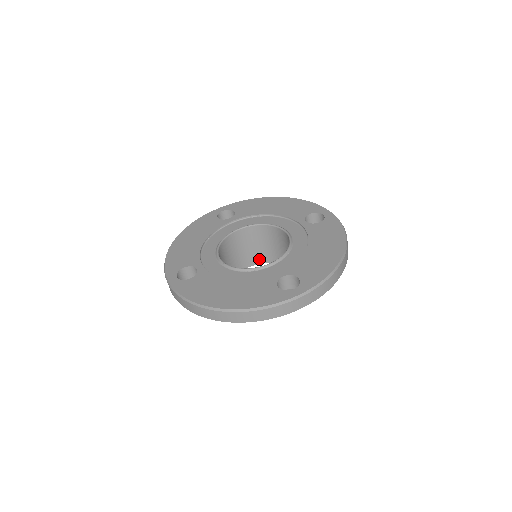
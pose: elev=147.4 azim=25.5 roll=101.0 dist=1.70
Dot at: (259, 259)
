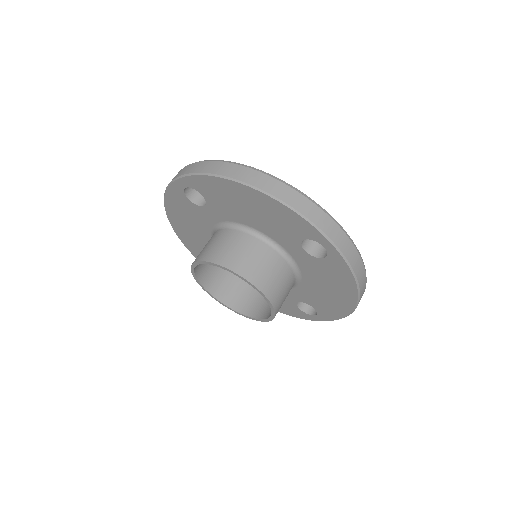
Dot at: (226, 297)
